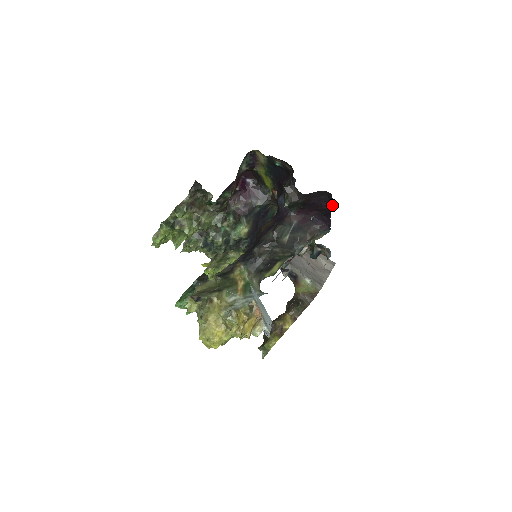
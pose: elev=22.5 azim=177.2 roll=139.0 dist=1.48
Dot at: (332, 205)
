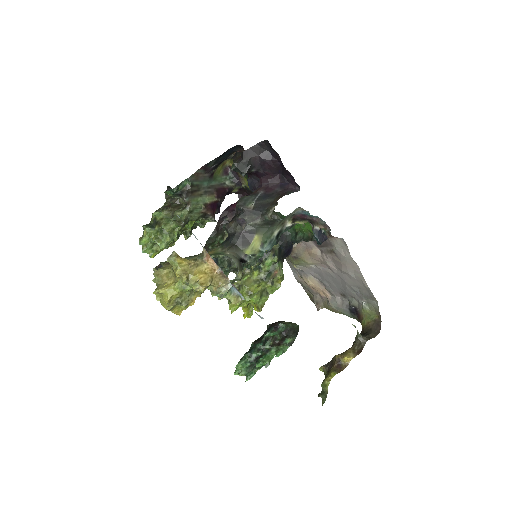
Dot at: (278, 154)
